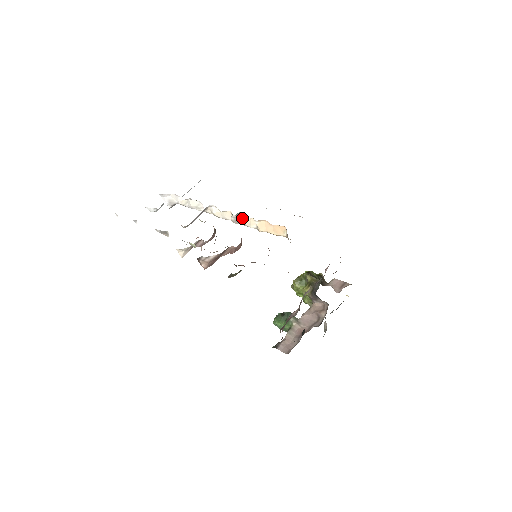
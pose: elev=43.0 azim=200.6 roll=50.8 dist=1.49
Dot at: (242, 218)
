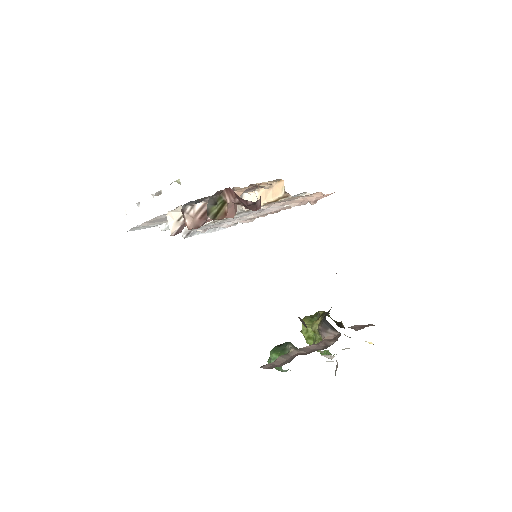
Dot at: (244, 197)
